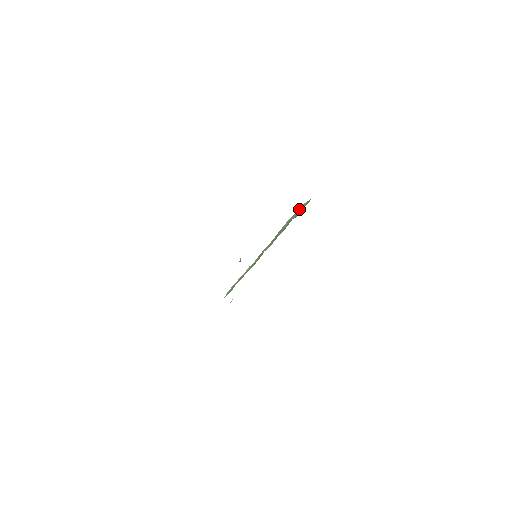
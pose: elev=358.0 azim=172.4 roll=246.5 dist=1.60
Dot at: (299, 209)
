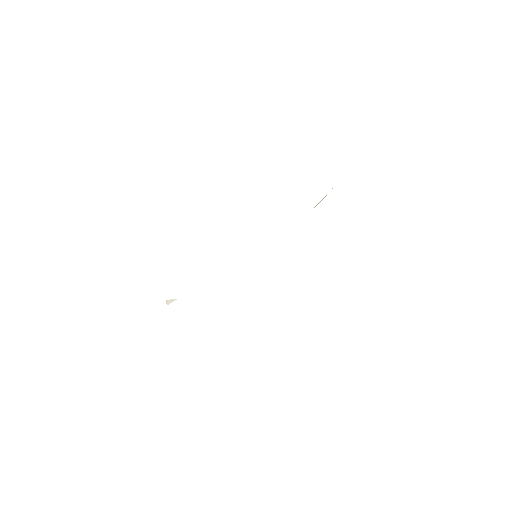
Dot at: occluded
